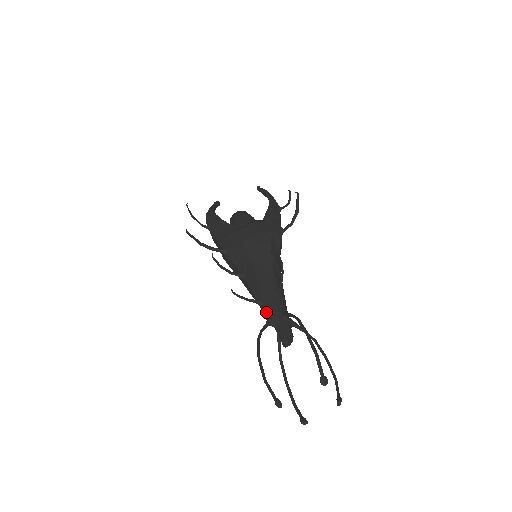
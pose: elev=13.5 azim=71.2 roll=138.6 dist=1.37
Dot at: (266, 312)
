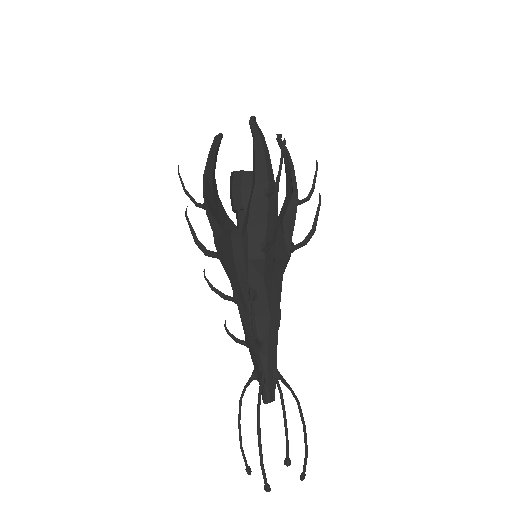
Dot at: occluded
